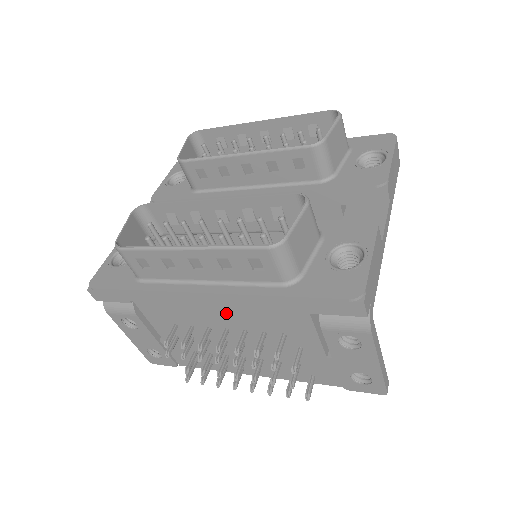
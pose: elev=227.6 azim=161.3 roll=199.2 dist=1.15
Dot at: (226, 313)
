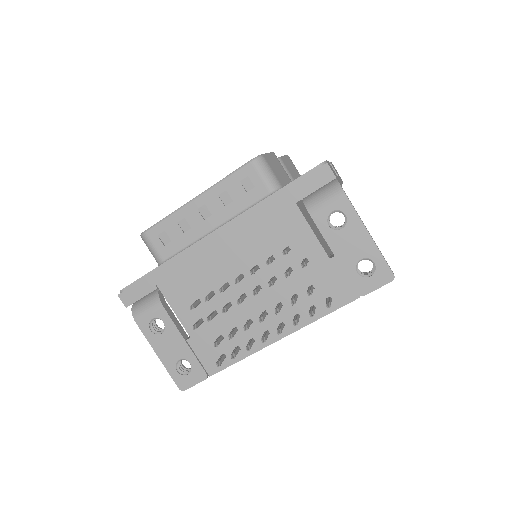
Dot at: (236, 250)
